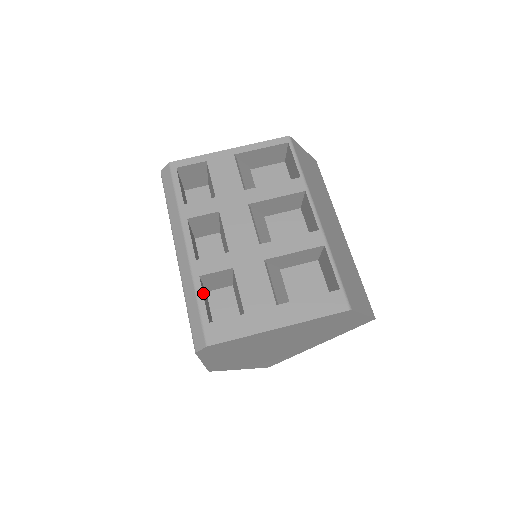
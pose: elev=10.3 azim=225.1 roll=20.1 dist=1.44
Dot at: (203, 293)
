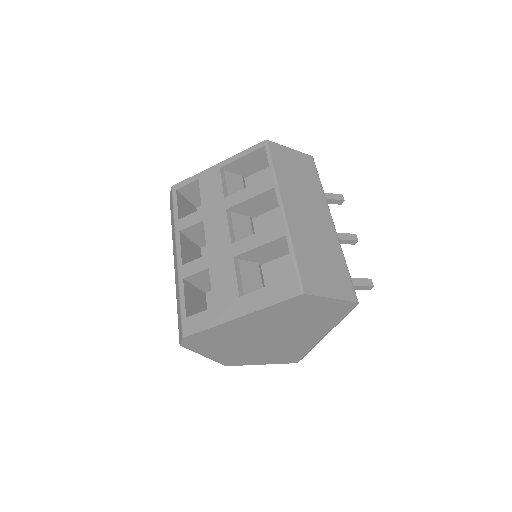
Dot at: (187, 293)
